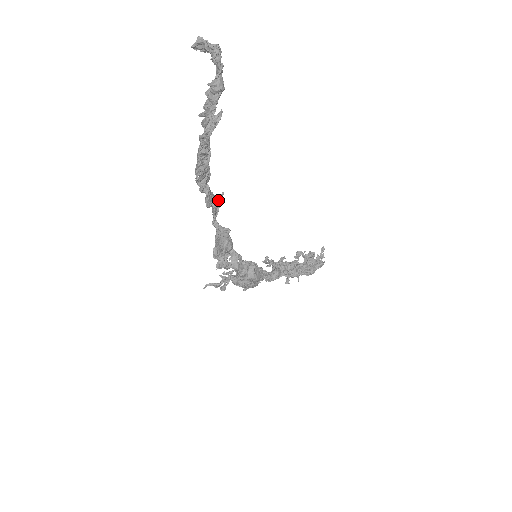
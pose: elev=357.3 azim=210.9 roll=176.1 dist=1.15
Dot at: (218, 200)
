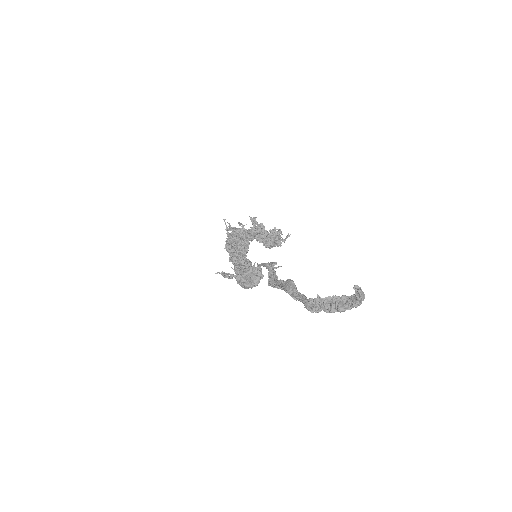
Dot at: occluded
